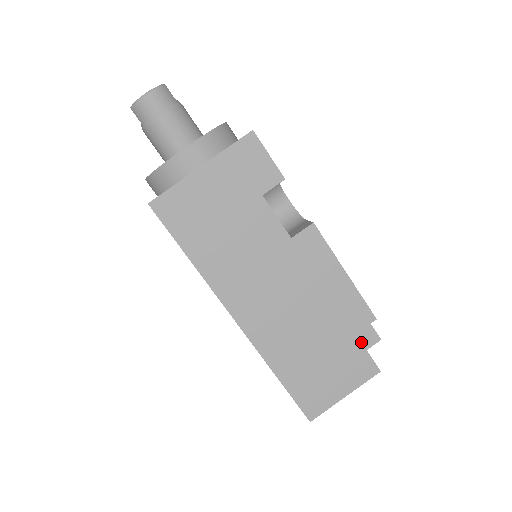
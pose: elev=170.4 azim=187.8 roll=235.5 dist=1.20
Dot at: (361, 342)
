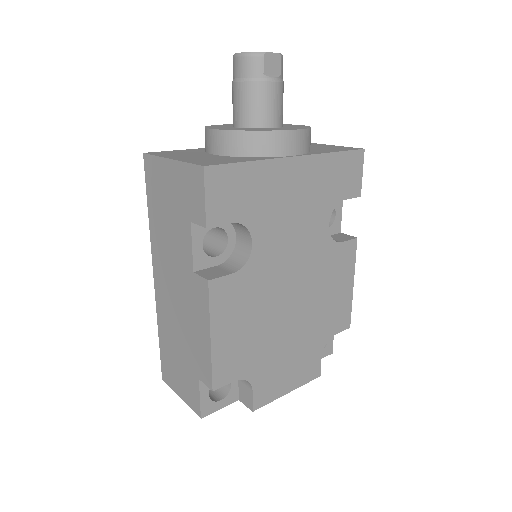
Dot at: (199, 387)
